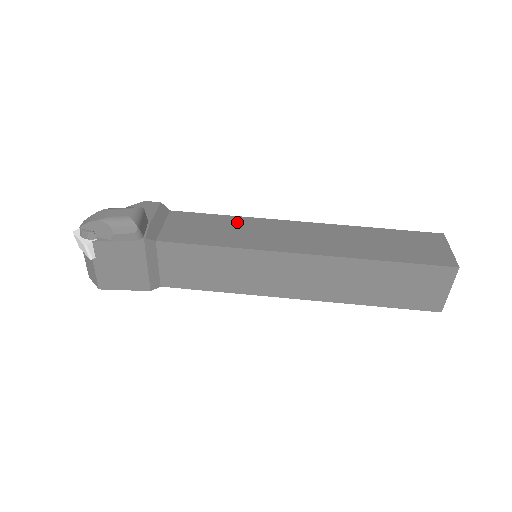
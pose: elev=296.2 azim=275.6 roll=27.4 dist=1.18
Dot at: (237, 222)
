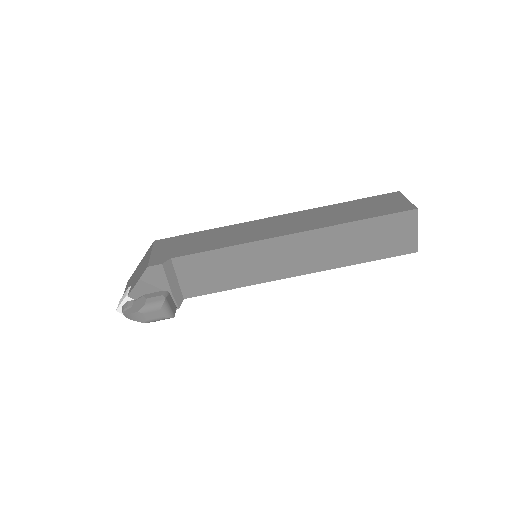
Dot at: (235, 255)
